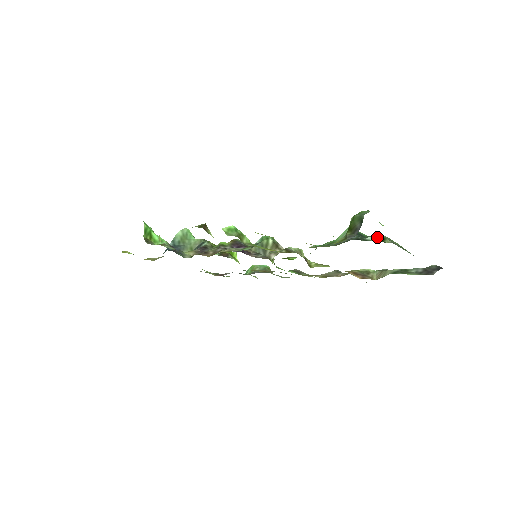
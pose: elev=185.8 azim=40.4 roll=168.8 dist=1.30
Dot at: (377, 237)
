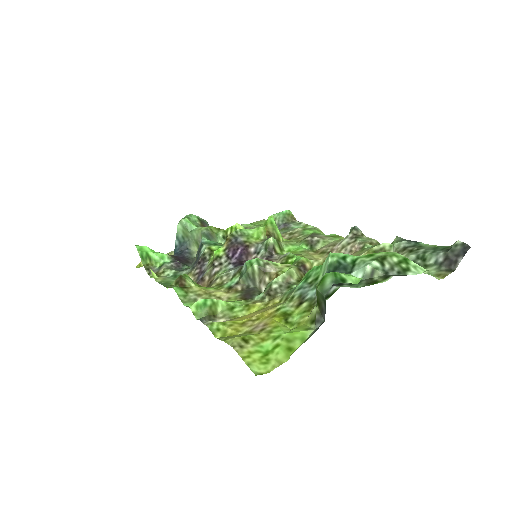
Dot at: (363, 272)
